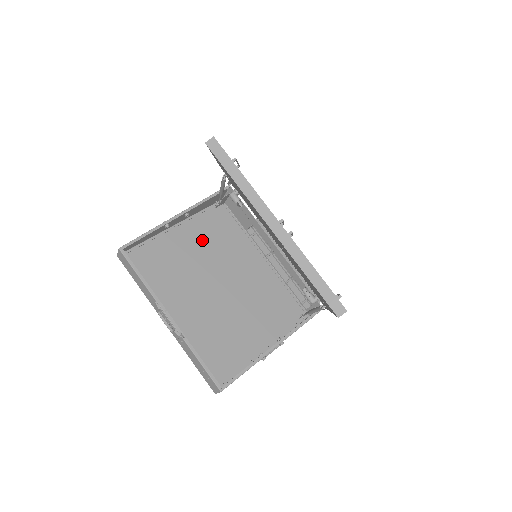
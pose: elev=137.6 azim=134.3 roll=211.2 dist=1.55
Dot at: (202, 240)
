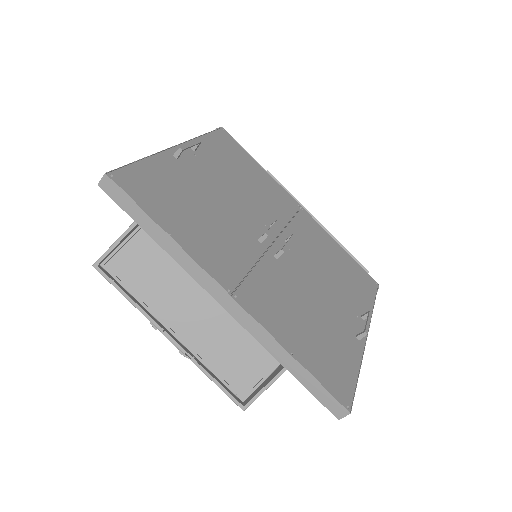
Dot at: occluded
